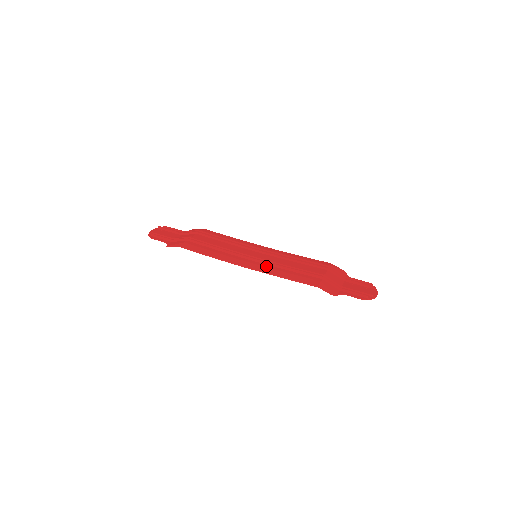
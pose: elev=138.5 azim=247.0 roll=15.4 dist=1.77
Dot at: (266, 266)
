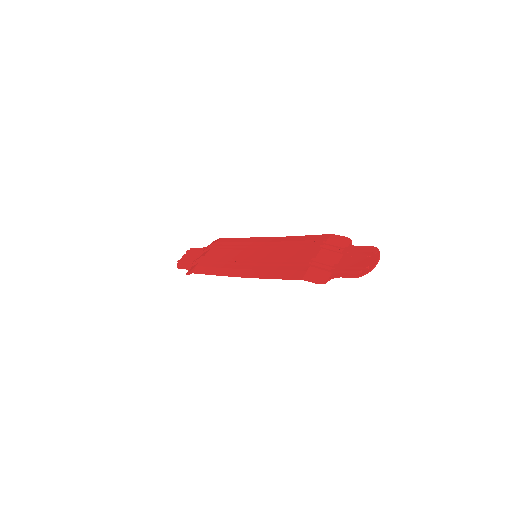
Dot at: (259, 268)
